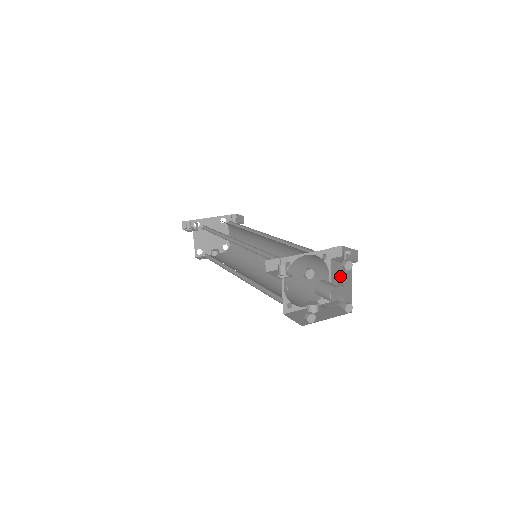
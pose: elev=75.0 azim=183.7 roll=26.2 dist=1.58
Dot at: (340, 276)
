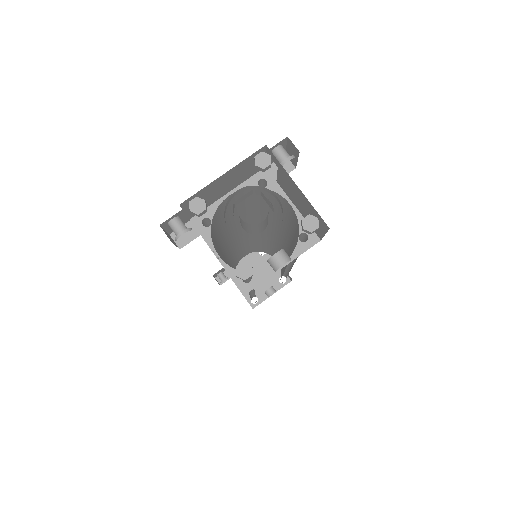
Dot at: (291, 191)
